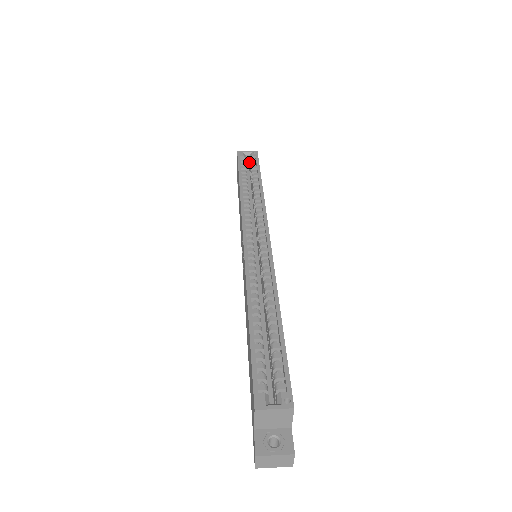
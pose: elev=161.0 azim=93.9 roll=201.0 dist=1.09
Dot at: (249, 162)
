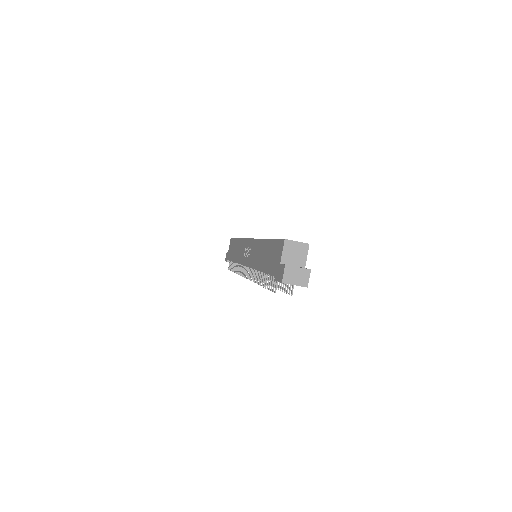
Dot at: occluded
